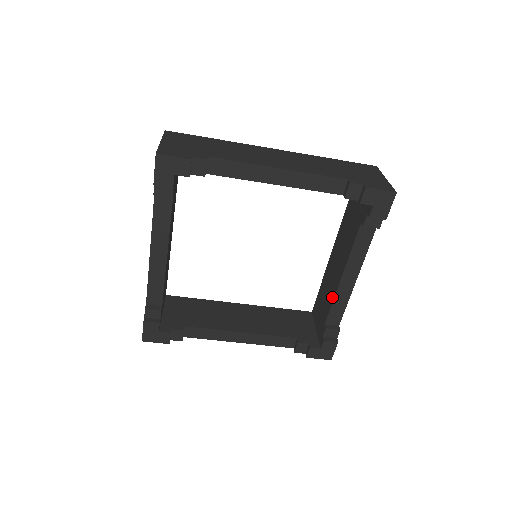
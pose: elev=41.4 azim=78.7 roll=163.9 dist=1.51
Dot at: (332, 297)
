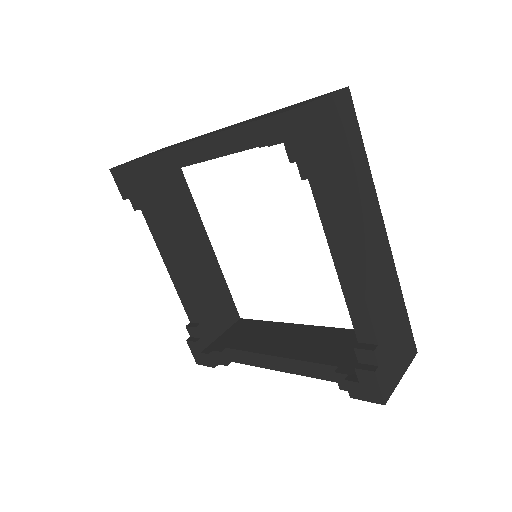
Dot at: (254, 348)
